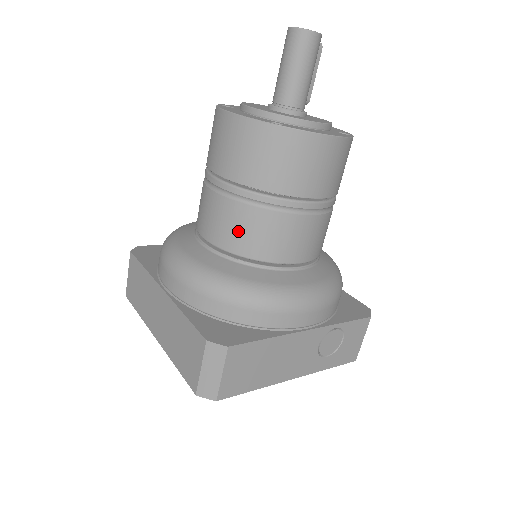
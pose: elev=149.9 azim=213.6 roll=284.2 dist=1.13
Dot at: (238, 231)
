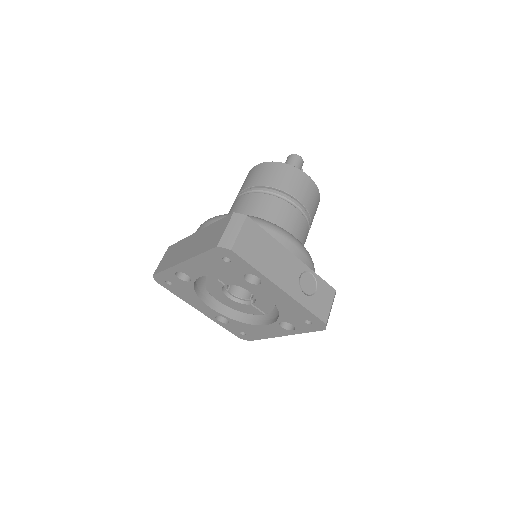
Dot at: (254, 205)
